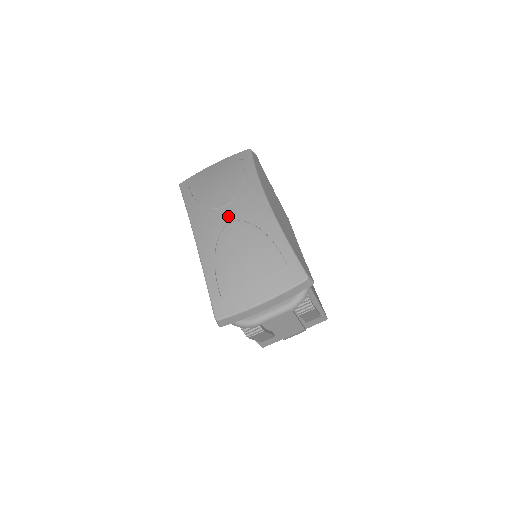
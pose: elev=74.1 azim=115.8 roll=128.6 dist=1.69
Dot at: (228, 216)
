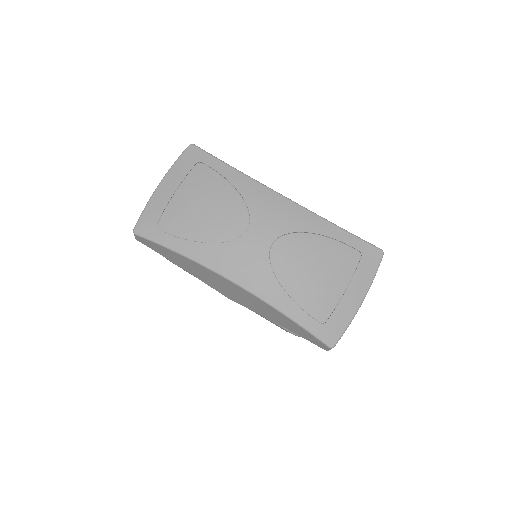
Dot at: (262, 239)
